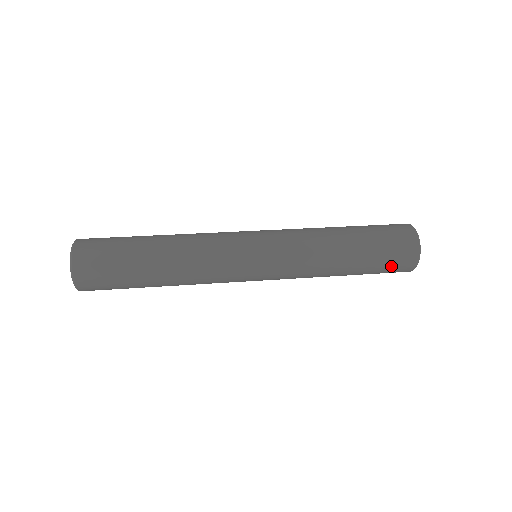
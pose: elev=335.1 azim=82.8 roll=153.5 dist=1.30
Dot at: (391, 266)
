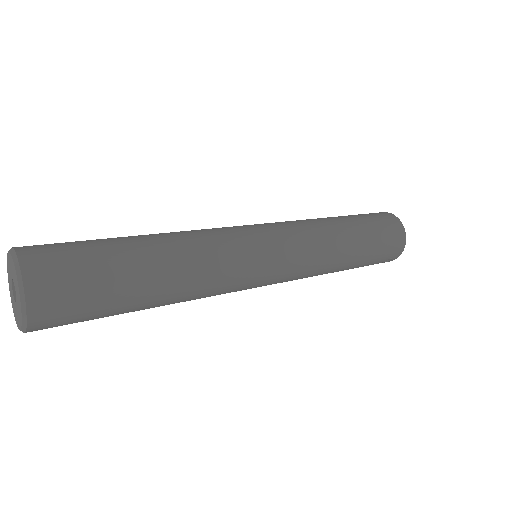
Dot at: (387, 249)
